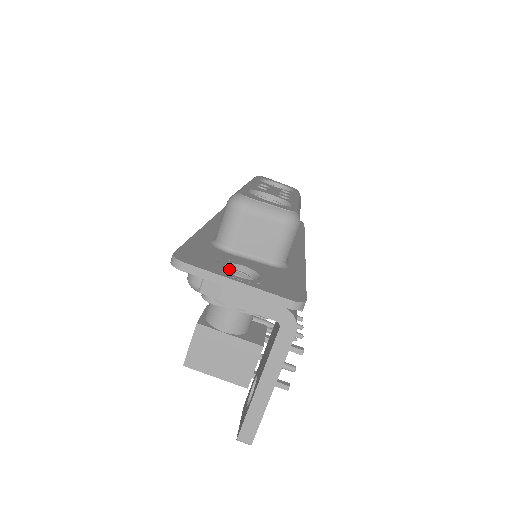
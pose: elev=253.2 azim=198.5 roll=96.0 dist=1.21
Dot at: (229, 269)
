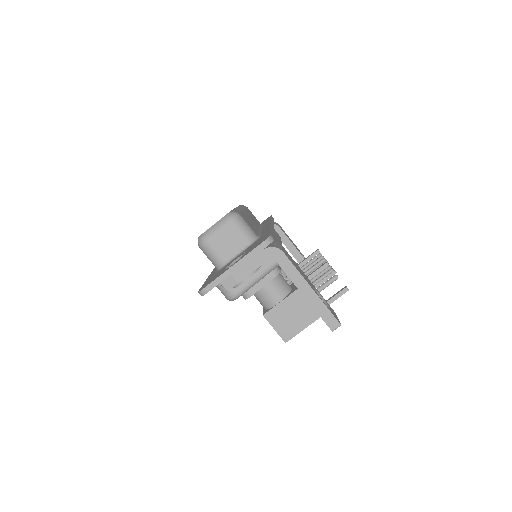
Dot at: occluded
